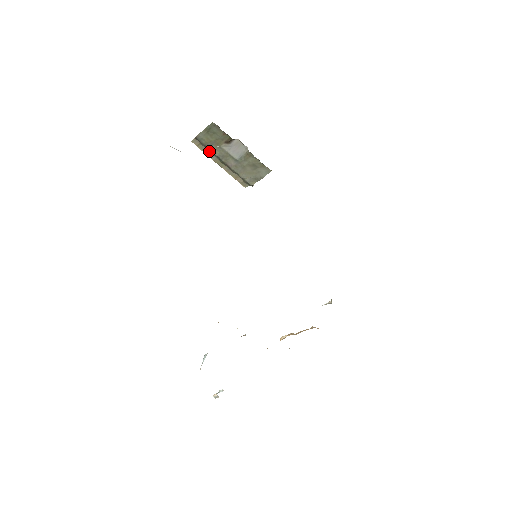
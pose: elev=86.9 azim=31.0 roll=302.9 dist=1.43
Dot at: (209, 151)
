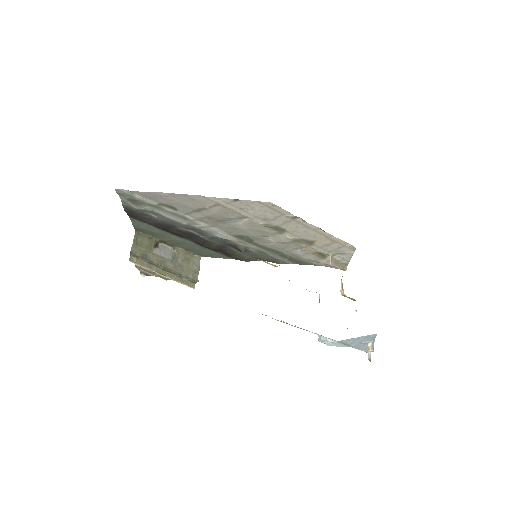
Dot at: (147, 264)
